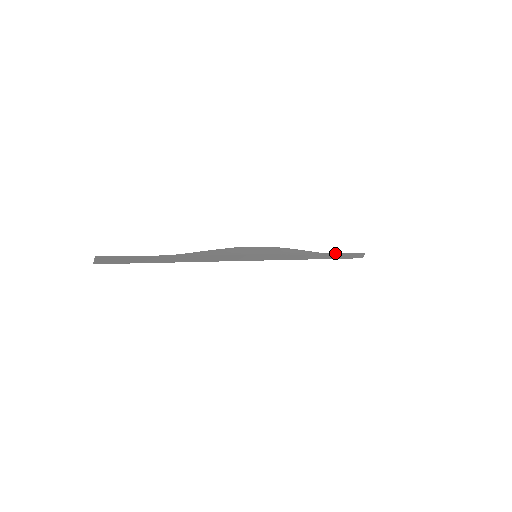
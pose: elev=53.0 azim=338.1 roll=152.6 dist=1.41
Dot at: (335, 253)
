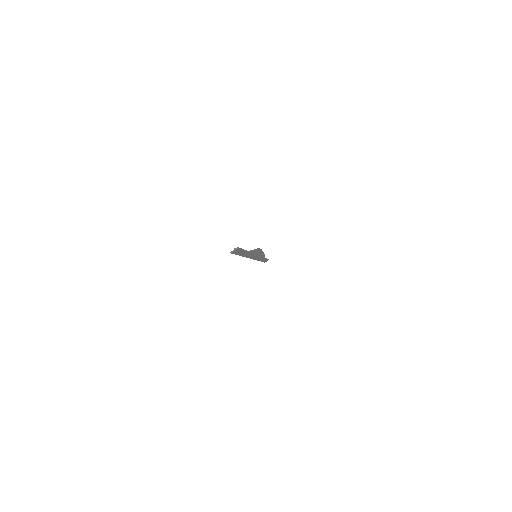
Dot at: occluded
